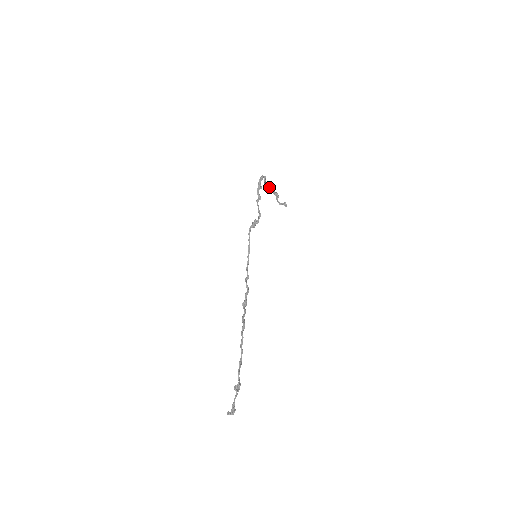
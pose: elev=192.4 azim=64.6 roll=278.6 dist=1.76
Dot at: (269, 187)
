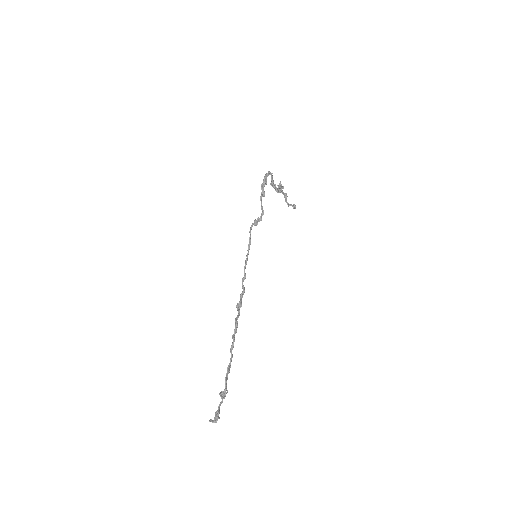
Dot at: occluded
